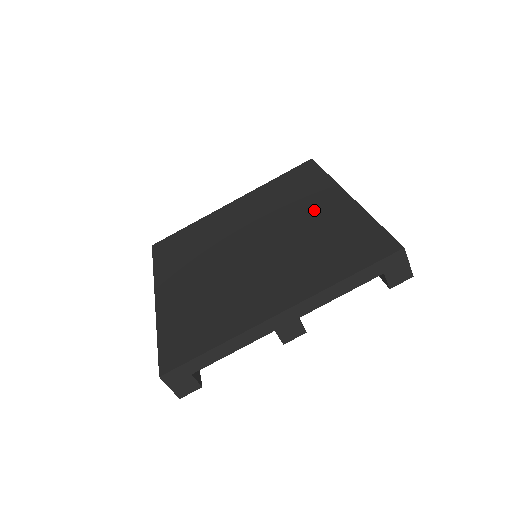
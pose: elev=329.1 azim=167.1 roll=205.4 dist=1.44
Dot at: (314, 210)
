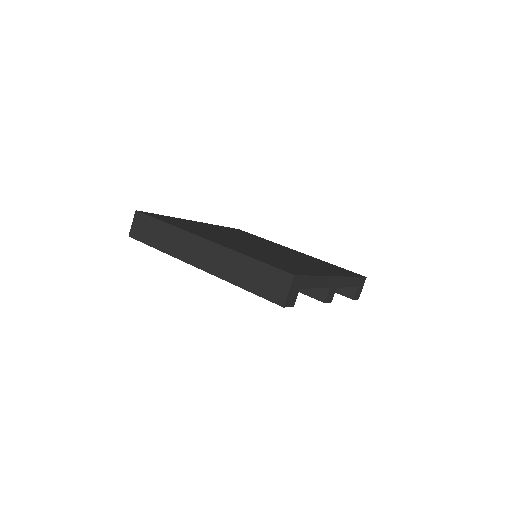
Dot at: (284, 249)
